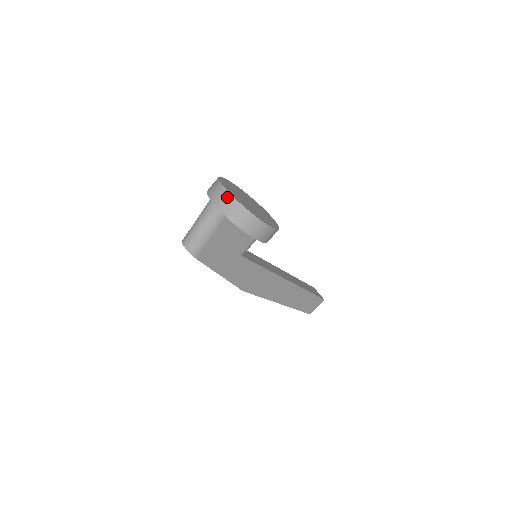
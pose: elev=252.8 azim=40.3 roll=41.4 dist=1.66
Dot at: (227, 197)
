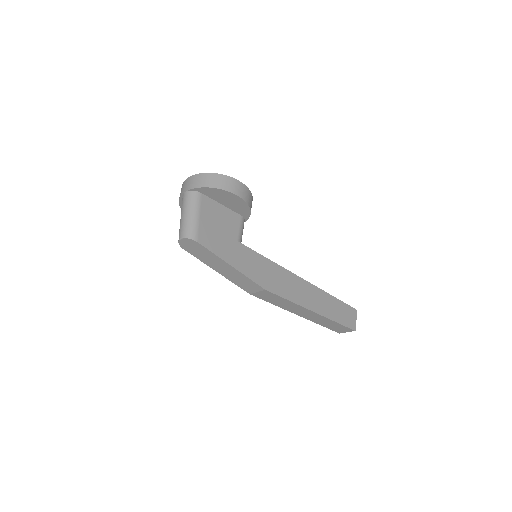
Dot at: (193, 178)
